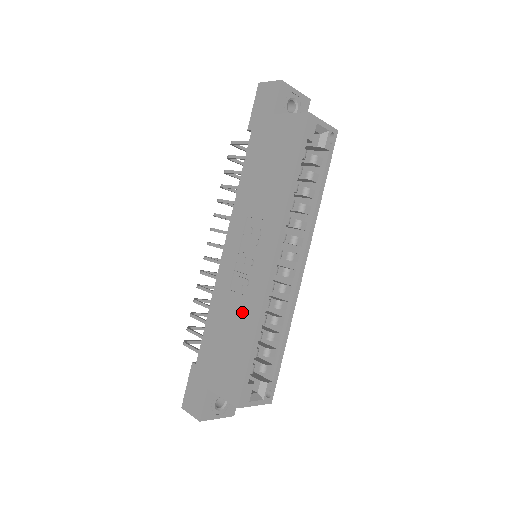
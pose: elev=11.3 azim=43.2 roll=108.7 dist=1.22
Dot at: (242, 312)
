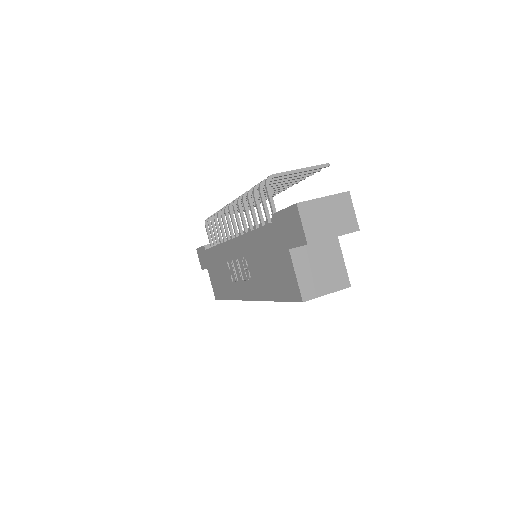
Dot at: (228, 282)
